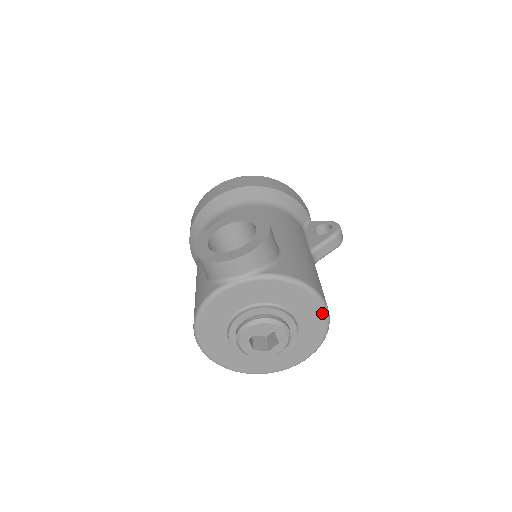
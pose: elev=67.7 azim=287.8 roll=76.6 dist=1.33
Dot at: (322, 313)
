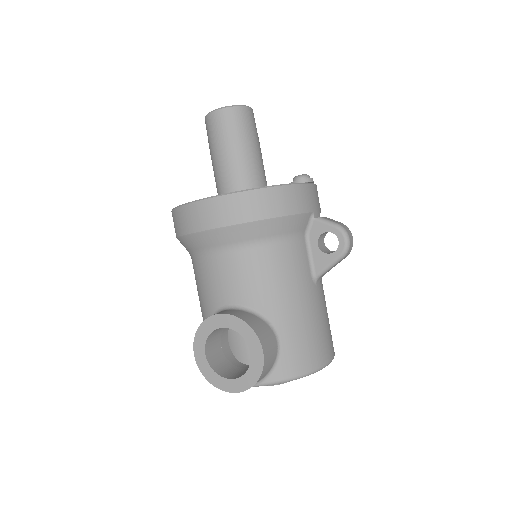
Dot at: occluded
